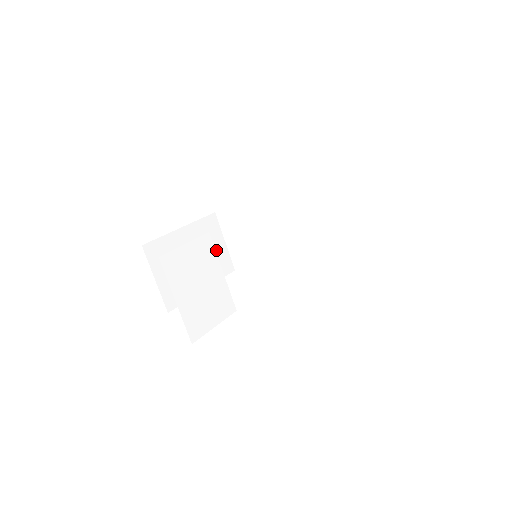
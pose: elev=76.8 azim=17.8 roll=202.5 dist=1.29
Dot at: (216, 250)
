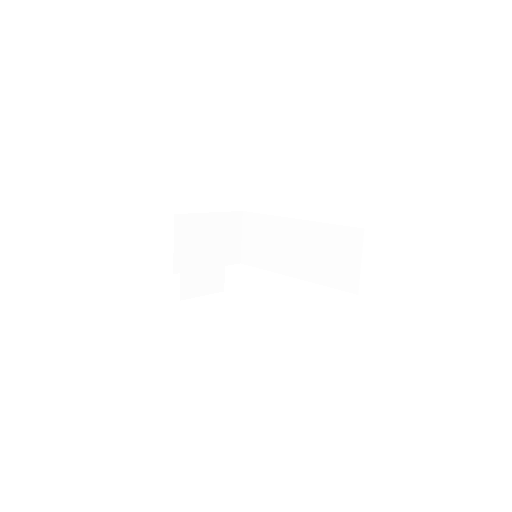
Dot at: (231, 241)
